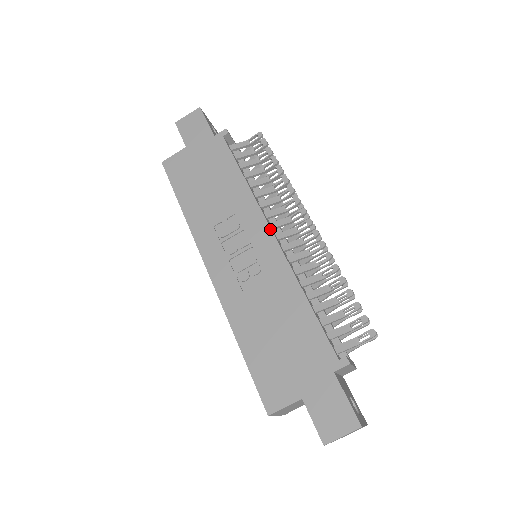
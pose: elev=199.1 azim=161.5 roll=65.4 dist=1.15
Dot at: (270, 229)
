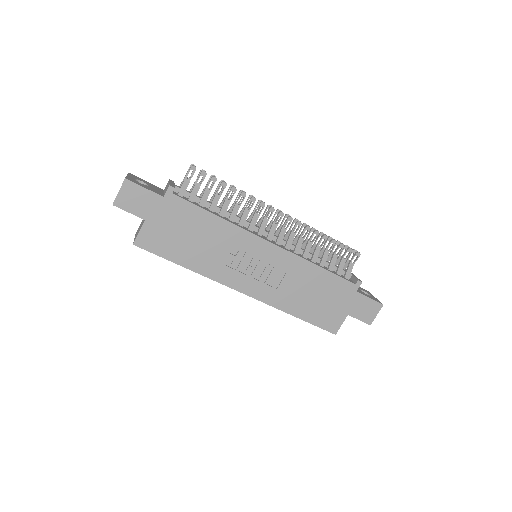
Dot at: (267, 241)
